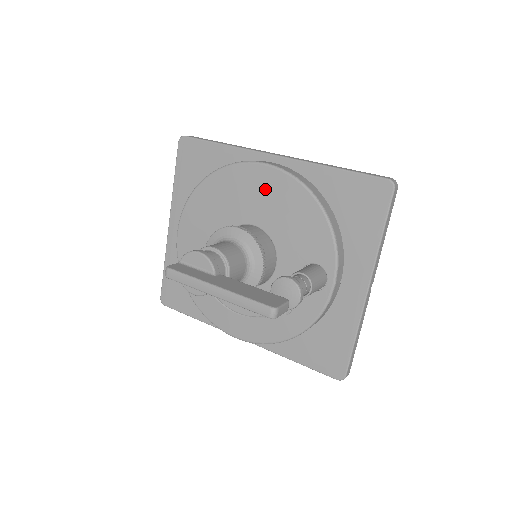
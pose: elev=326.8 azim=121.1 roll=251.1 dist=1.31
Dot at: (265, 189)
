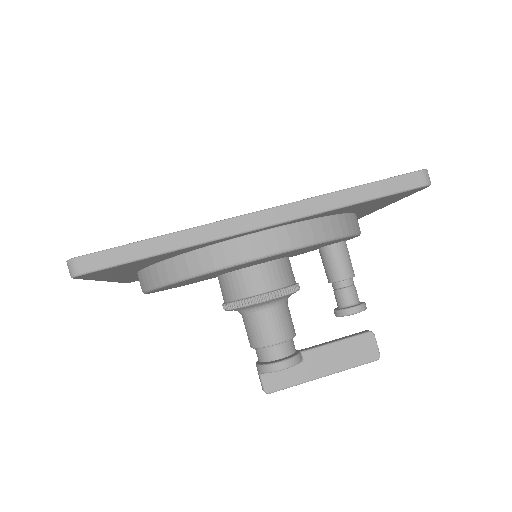
Dot at: occluded
